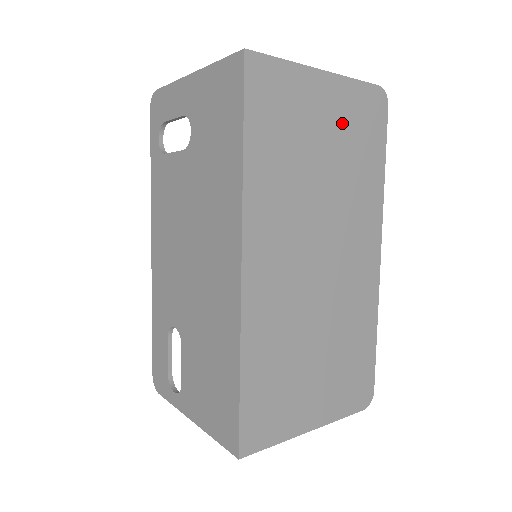
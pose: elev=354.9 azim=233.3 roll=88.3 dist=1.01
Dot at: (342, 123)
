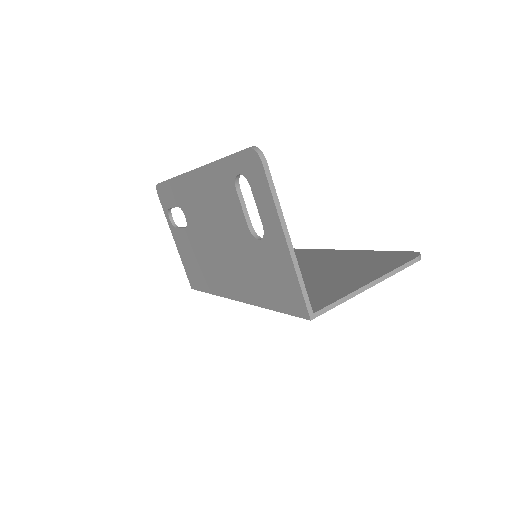
Dot at: occluded
